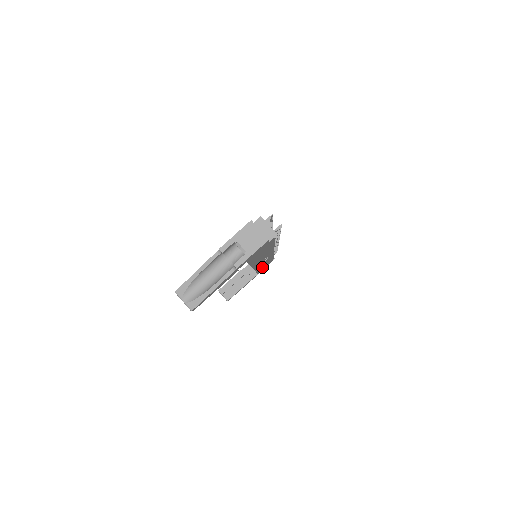
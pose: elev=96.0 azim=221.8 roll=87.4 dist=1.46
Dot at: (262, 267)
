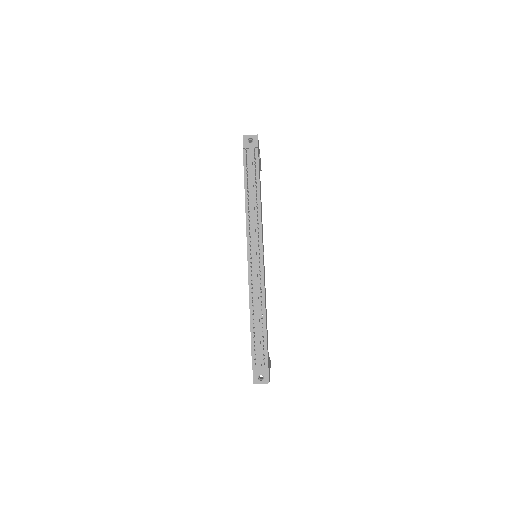
Dot at: occluded
